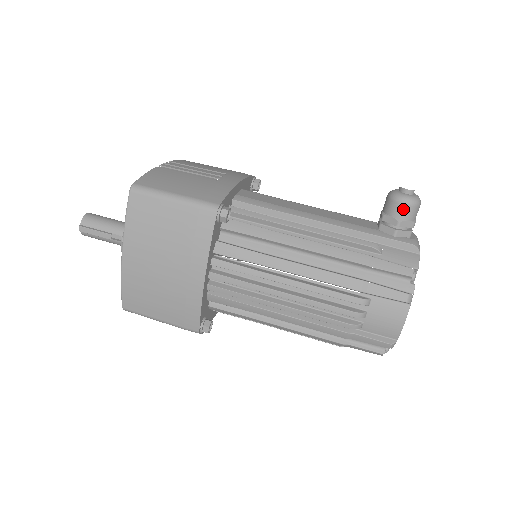
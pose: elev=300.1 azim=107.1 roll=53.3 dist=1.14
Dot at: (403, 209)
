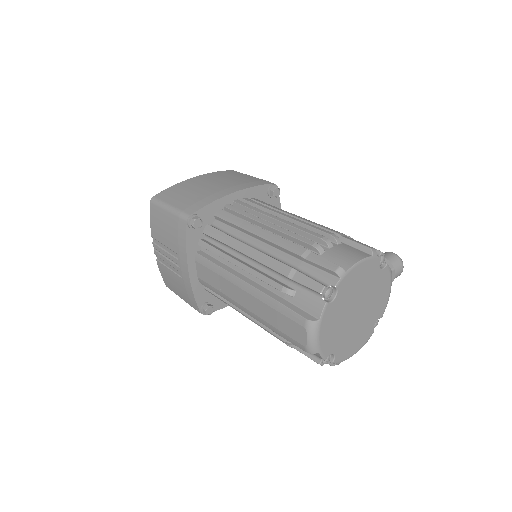
Dot at: (389, 254)
